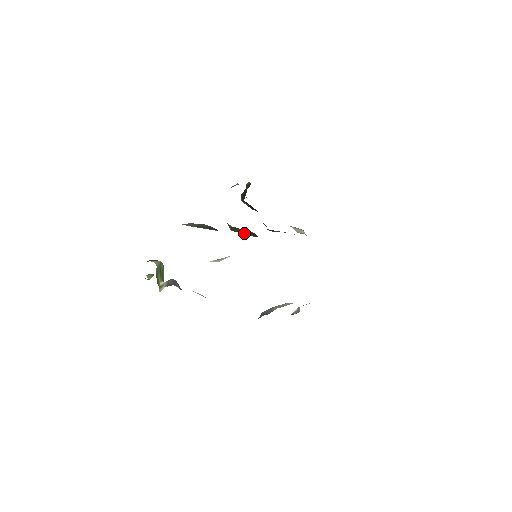
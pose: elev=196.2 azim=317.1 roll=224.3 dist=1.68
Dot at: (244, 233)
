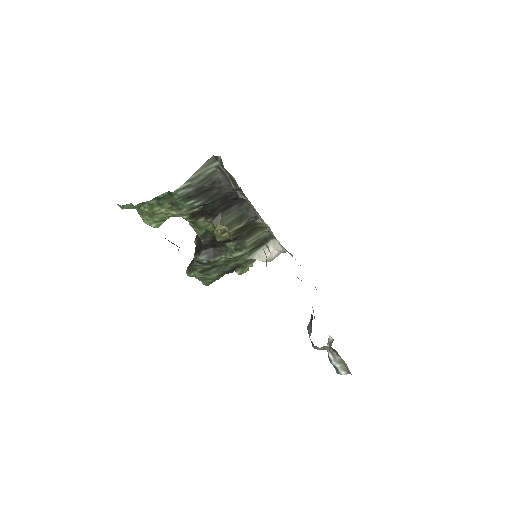
Dot at: (233, 225)
